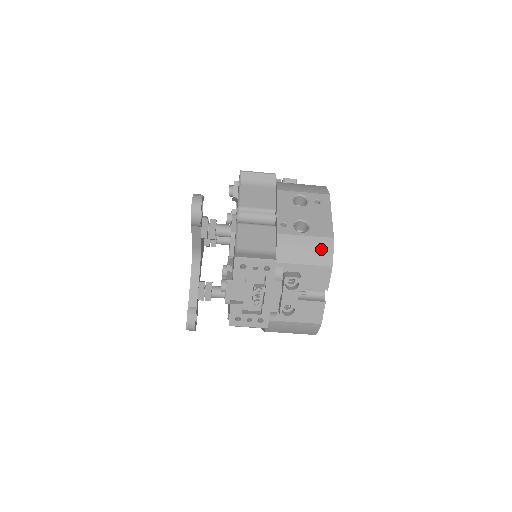
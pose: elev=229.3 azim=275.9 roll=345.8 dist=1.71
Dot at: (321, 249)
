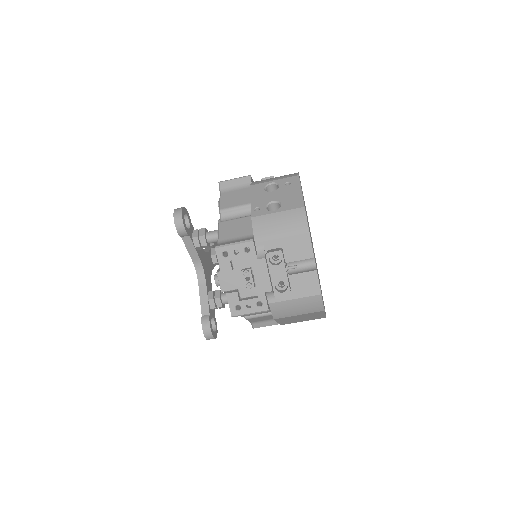
Dot at: (294, 220)
